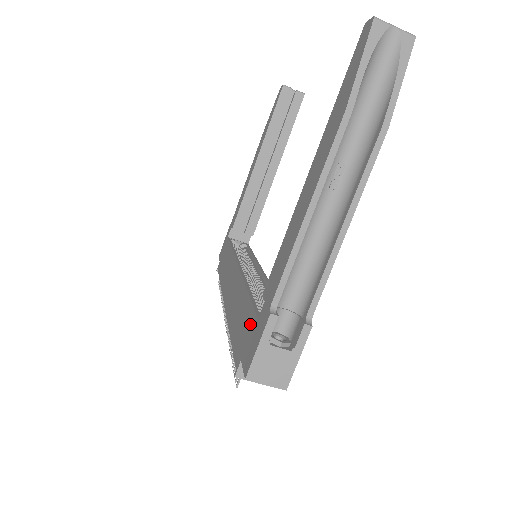
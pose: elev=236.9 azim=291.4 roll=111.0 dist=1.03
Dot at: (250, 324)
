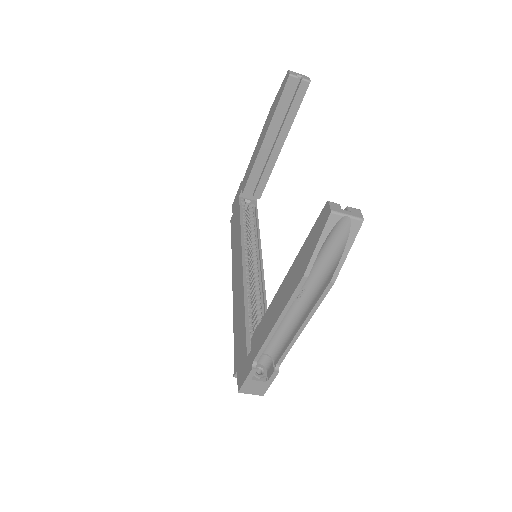
Dot at: (243, 350)
